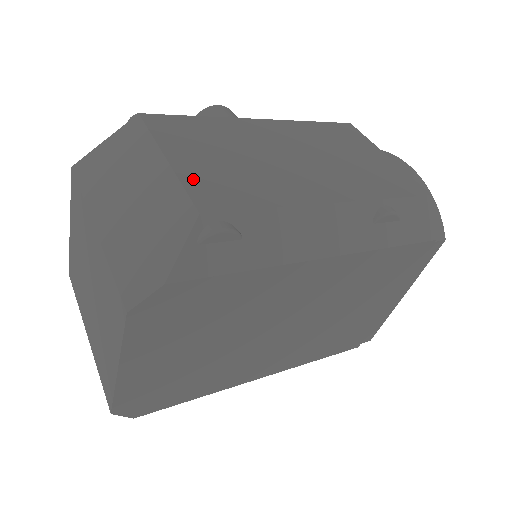
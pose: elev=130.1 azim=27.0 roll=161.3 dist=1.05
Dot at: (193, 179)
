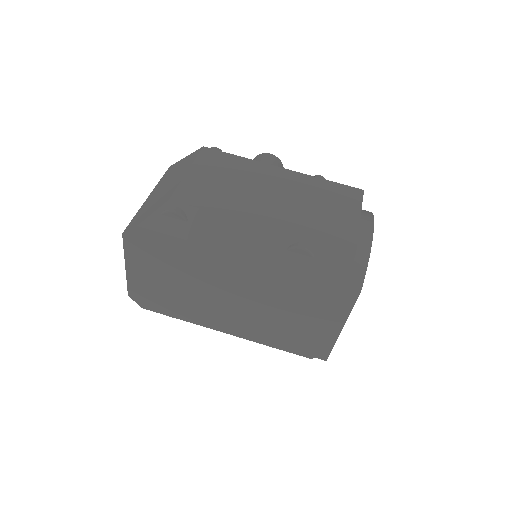
Dot at: (188, 185)
